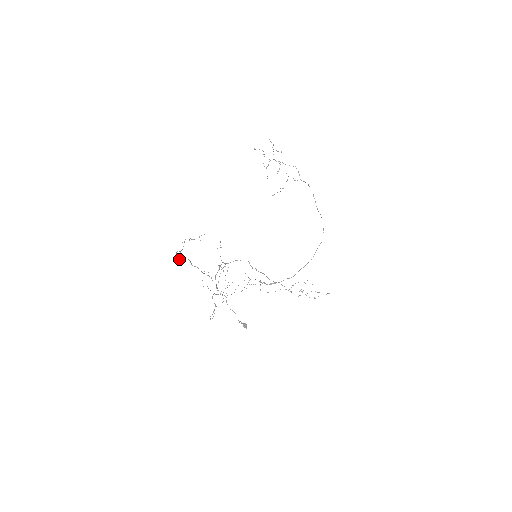
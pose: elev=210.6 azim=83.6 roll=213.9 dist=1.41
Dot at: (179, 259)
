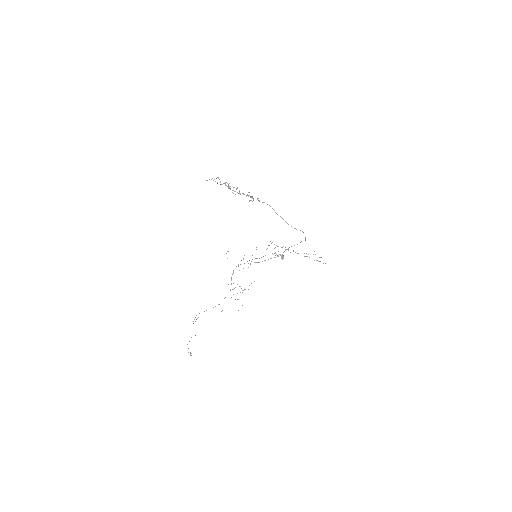
Dot at: (198, 317)
